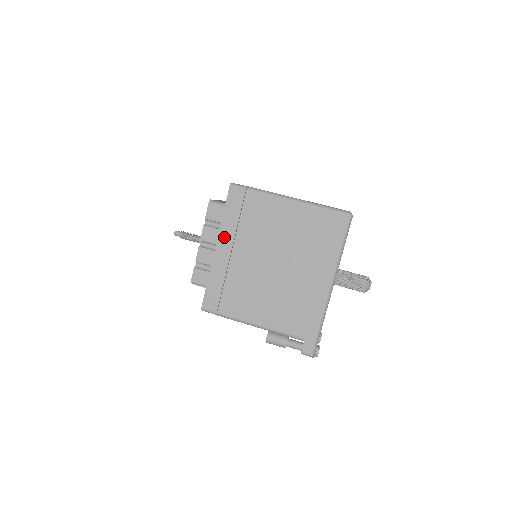
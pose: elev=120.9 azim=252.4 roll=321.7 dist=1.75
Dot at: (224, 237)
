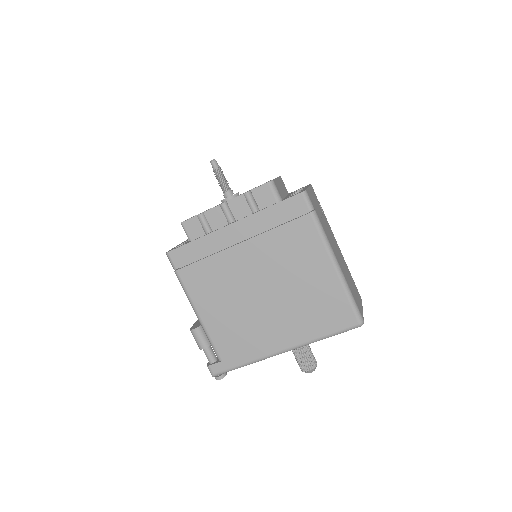
Dot at: (249, 224)
